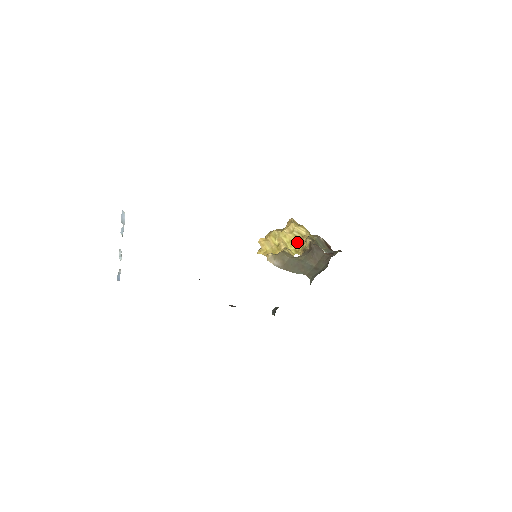
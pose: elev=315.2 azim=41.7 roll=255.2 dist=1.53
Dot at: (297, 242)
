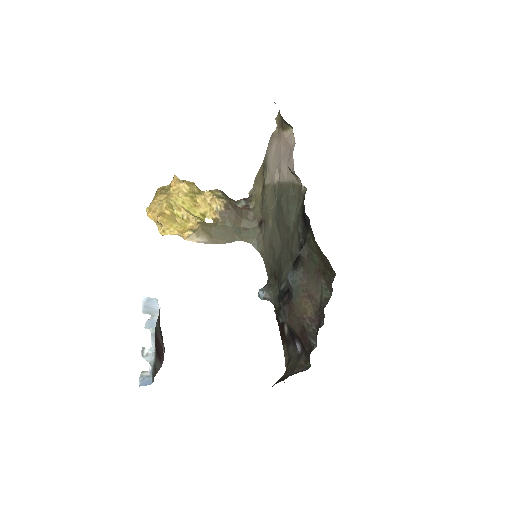
Dot at: (198, 204)
